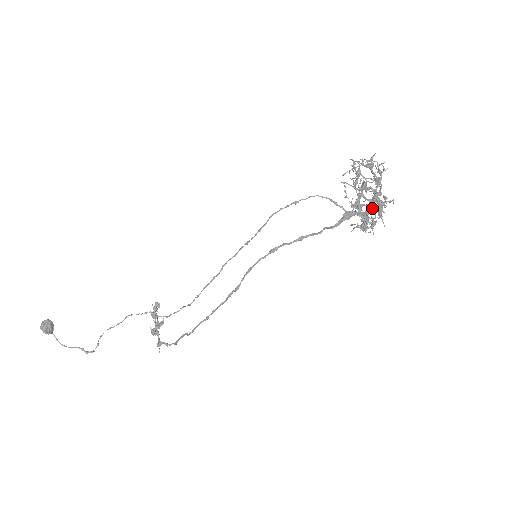
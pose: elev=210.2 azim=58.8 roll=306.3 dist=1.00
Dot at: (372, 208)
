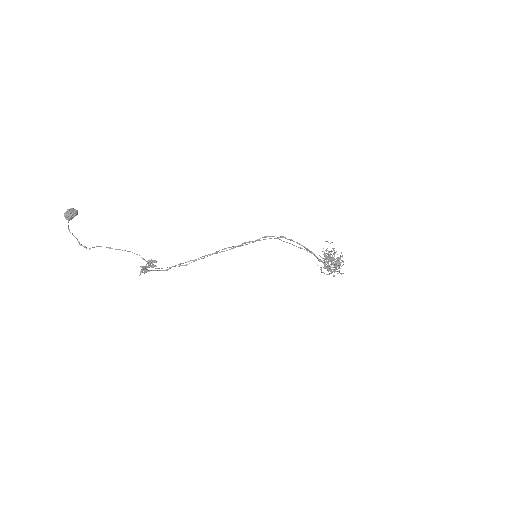
Dot at: occluded
